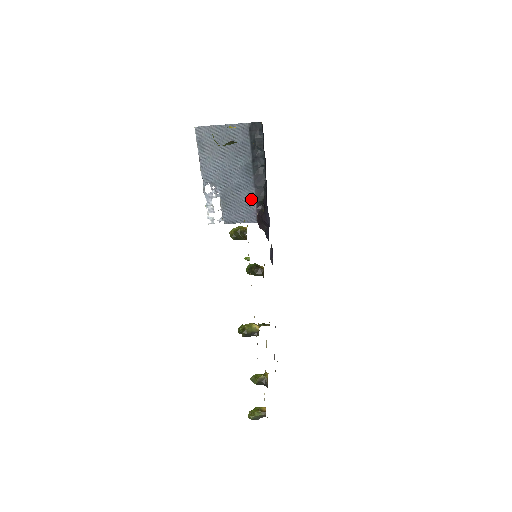
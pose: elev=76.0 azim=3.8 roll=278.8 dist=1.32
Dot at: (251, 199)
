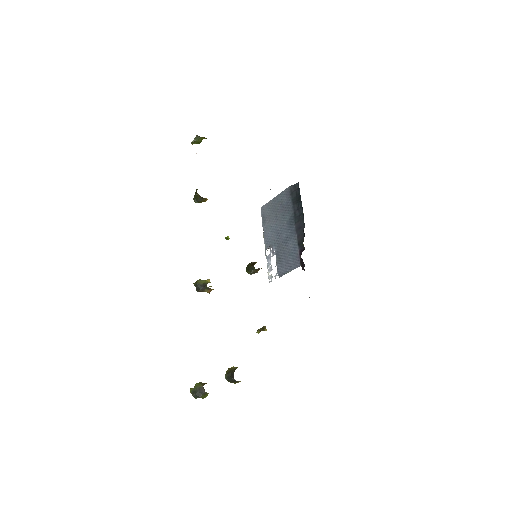
Dot at: (295, 246)
